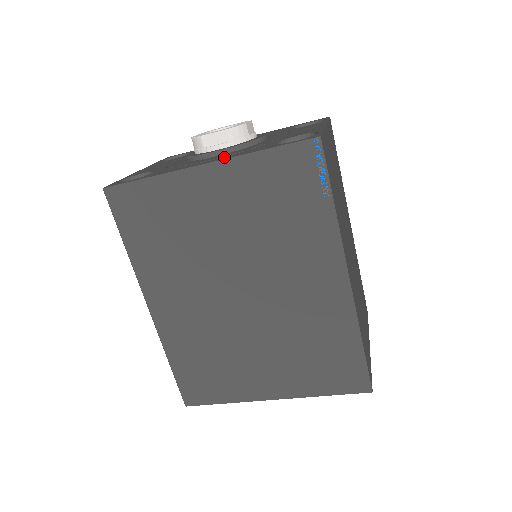
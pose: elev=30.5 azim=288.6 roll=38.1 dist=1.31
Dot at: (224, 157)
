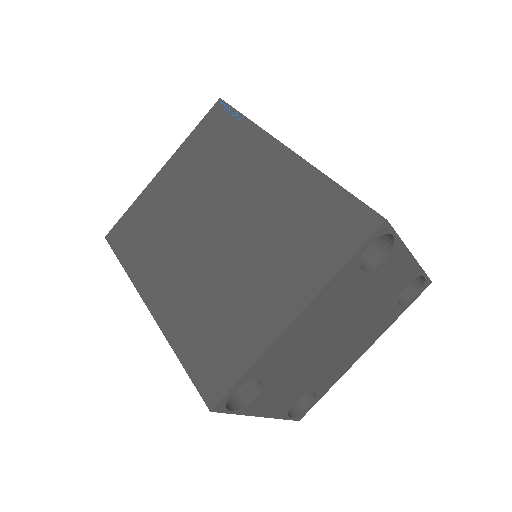
Dot at: occluded
